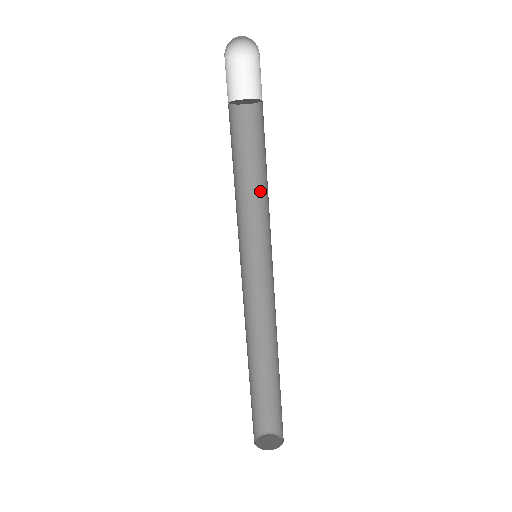
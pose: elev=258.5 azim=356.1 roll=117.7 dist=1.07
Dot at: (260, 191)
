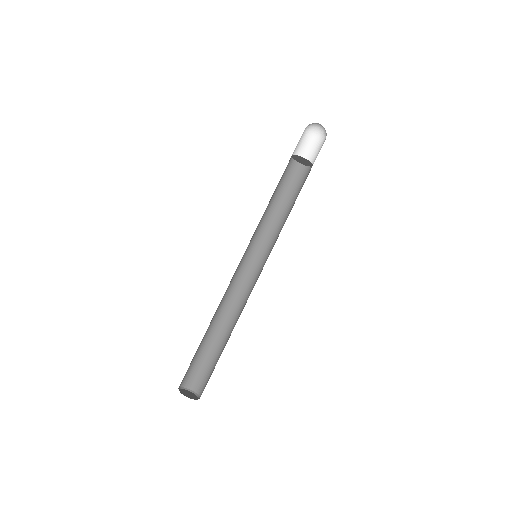
Dot at: (285, 220)
